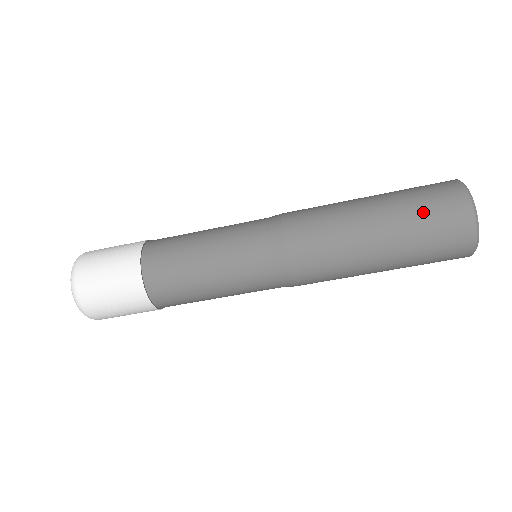
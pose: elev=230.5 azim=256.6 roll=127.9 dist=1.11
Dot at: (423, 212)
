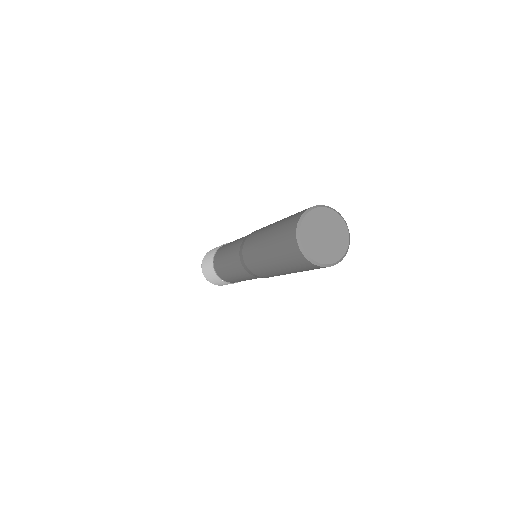
Dot at: (292, 265)
